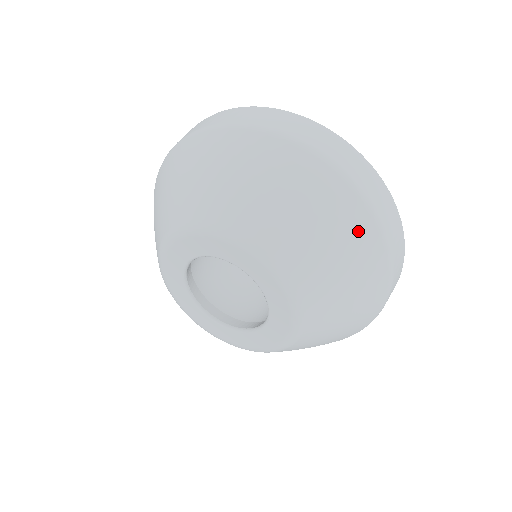
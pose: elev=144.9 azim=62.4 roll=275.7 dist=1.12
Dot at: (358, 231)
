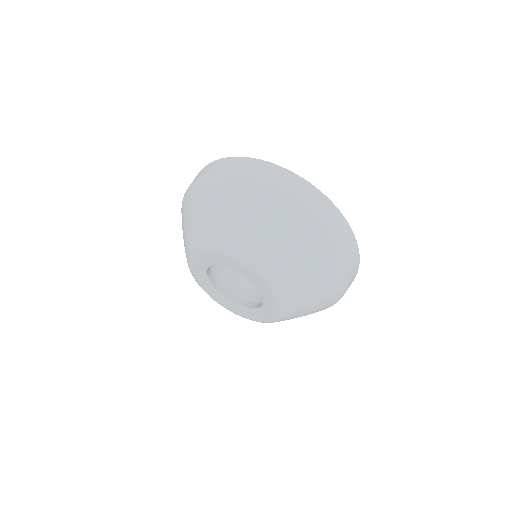
Dot at: (317, 246)
